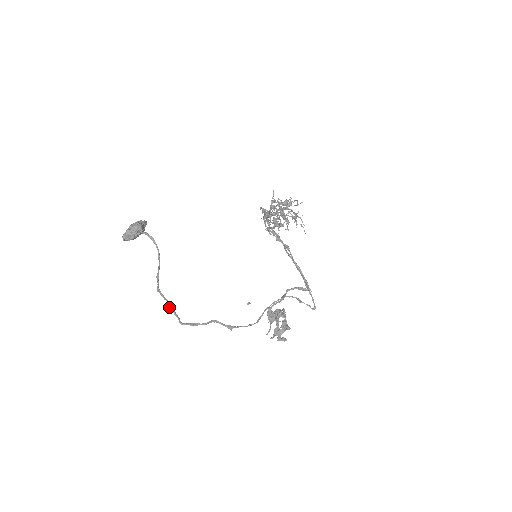
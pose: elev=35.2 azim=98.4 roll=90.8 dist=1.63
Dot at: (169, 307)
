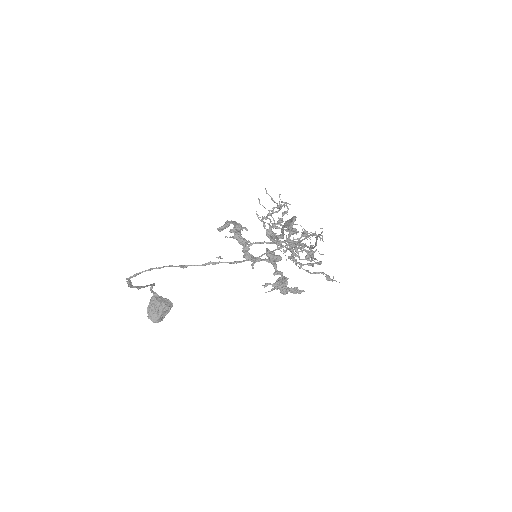
Dot at: (128, 284)
